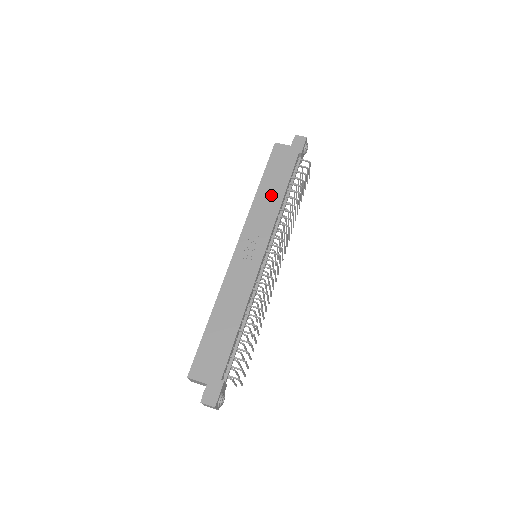
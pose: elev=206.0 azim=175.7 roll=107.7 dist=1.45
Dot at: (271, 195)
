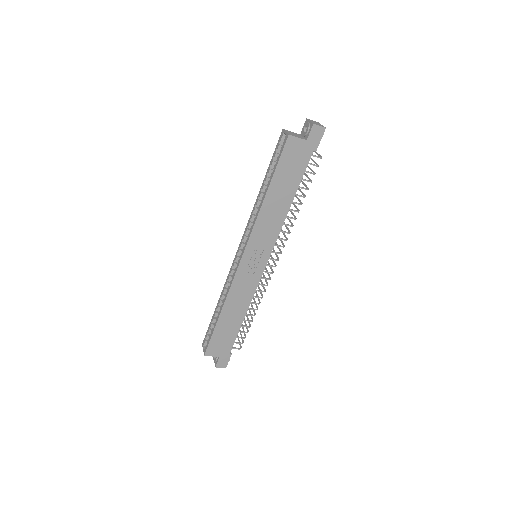
Dot at: (278, 205)
